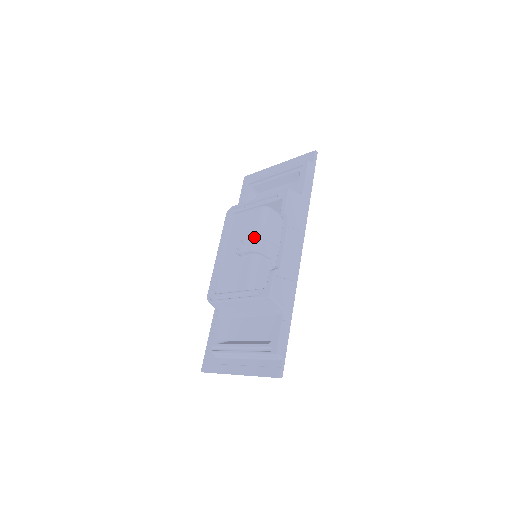
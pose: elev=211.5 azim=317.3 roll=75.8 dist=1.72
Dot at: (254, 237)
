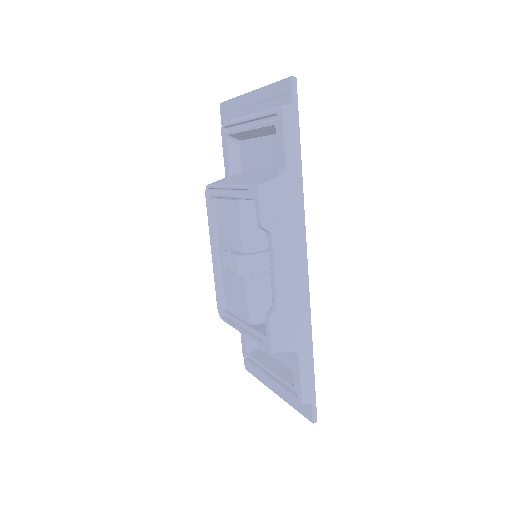
Dot at: (237, 257)
